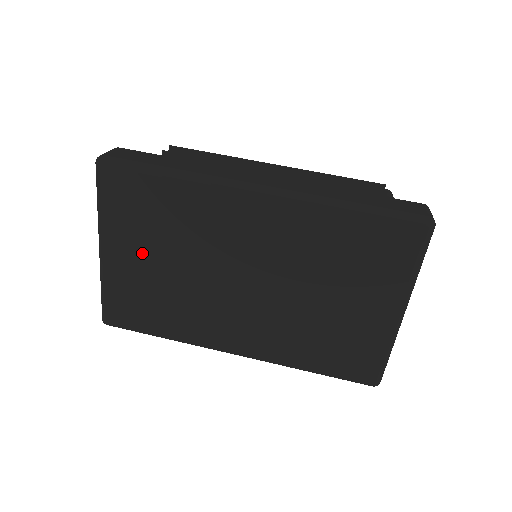
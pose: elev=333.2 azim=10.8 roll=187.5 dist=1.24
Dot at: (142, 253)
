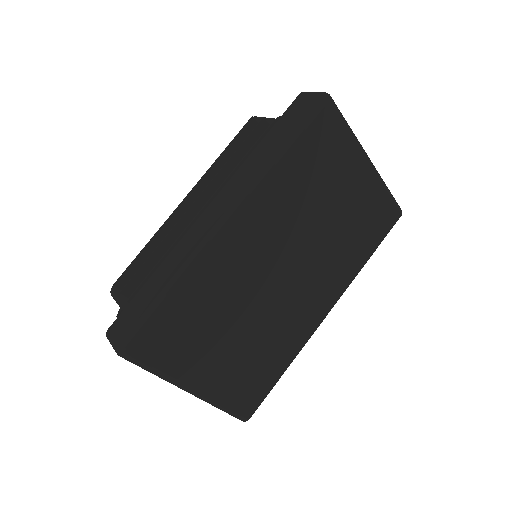
Dot at: (216, 353)
